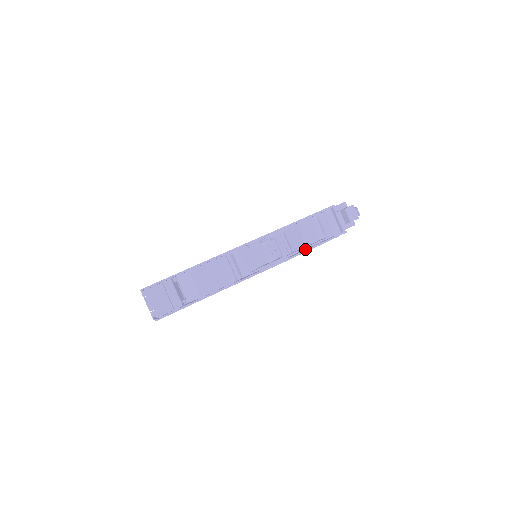
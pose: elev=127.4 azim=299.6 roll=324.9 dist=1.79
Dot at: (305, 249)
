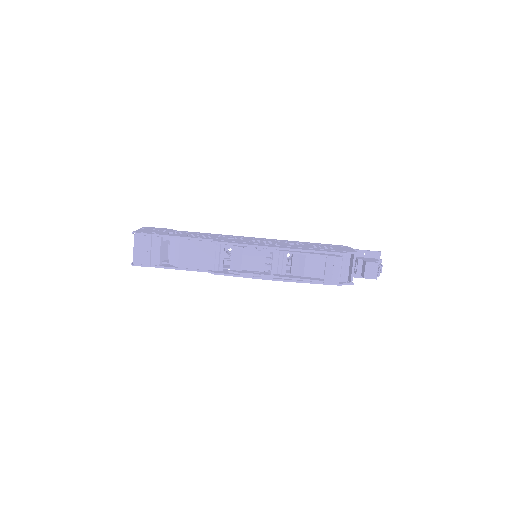
Dot at: occluded
